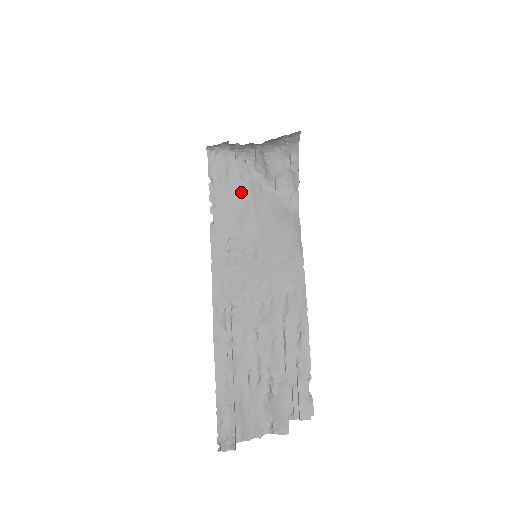
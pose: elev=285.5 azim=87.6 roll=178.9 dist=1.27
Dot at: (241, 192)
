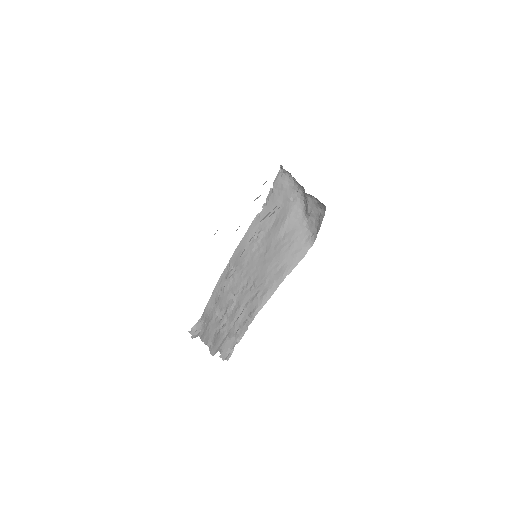
Dot at: (285, 208)
